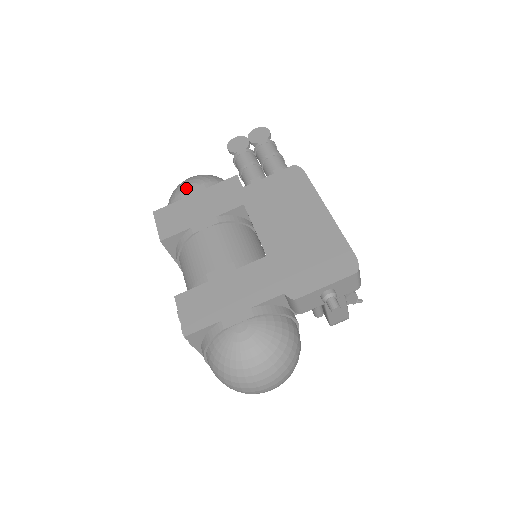
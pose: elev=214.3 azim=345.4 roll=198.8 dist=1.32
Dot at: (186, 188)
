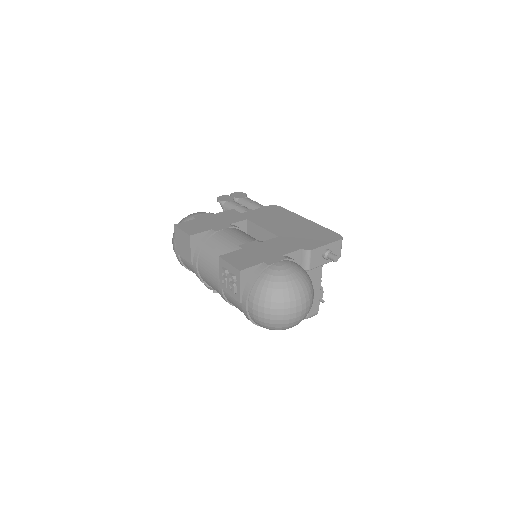
Dot at: (196, 215)
